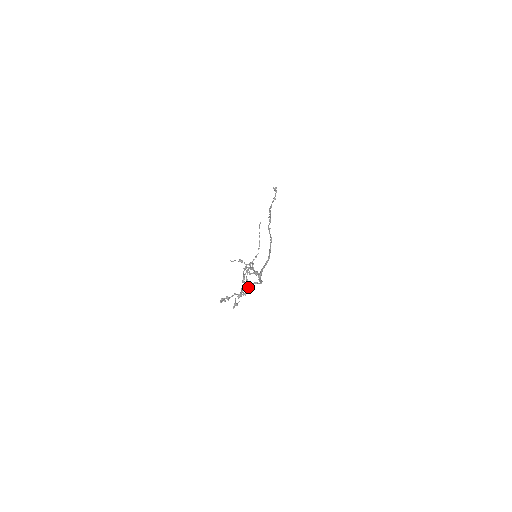
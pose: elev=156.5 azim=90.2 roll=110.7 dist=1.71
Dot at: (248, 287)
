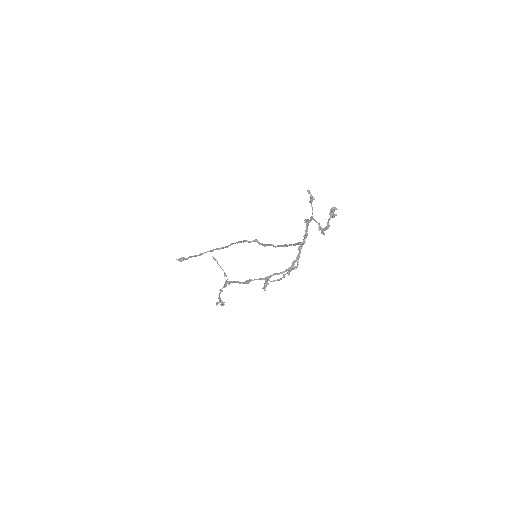
Dot at: (268, 278)
